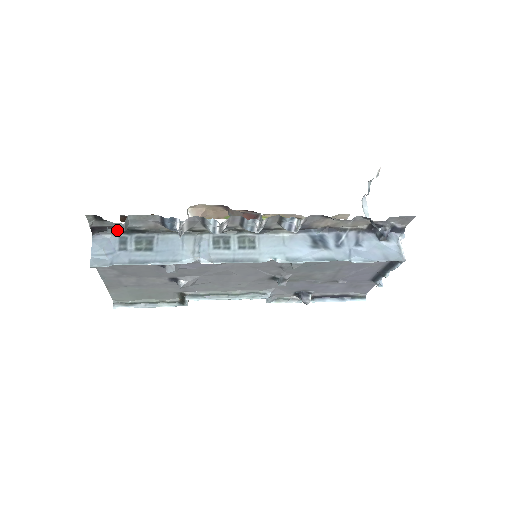
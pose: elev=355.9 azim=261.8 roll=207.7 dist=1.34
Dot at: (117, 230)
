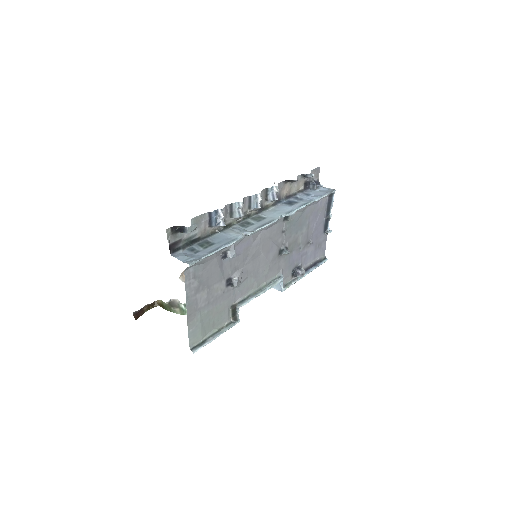
Dot at: (193, 227)
